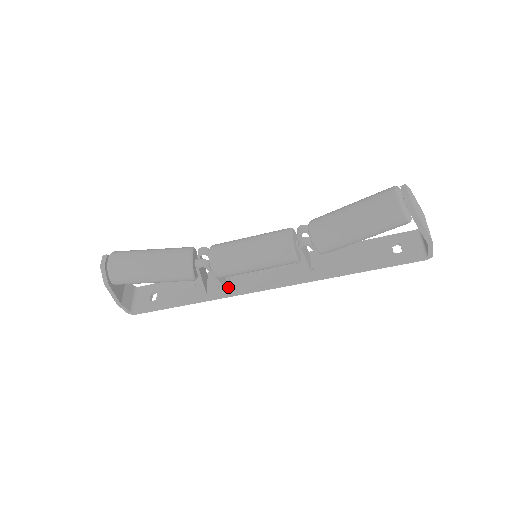
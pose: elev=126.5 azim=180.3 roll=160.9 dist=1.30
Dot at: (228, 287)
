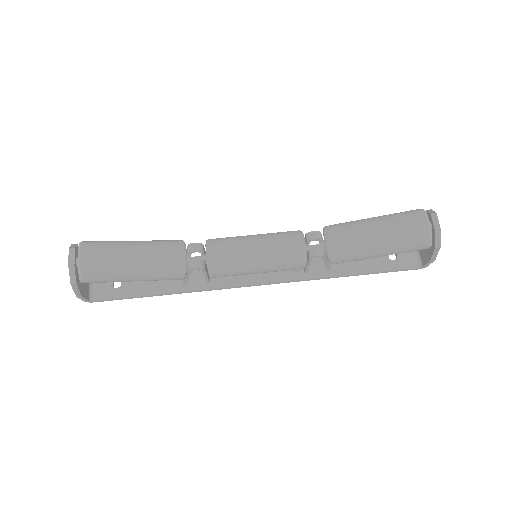
Dot at: (212, 279)
